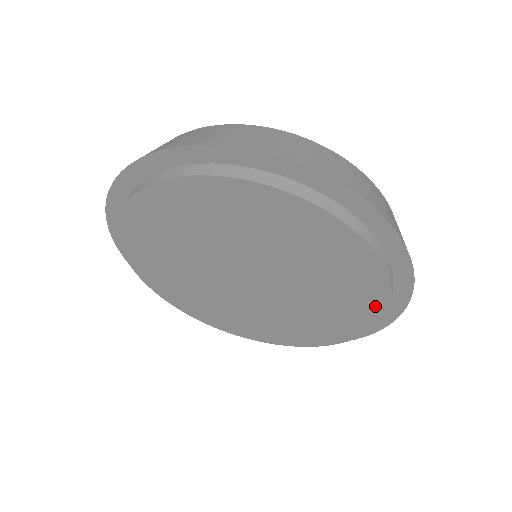
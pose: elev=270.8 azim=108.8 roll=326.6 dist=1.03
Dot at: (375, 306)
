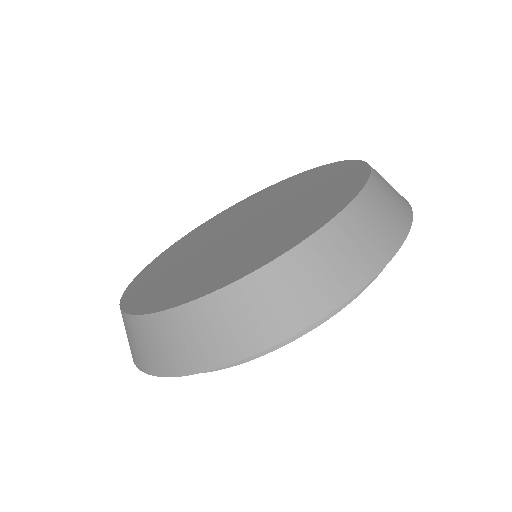
Dot at: occluded
